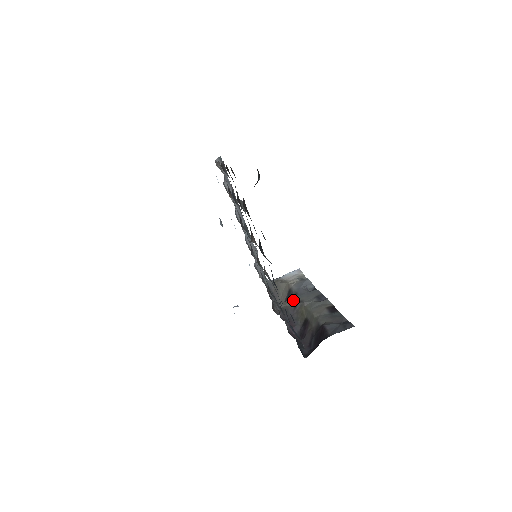
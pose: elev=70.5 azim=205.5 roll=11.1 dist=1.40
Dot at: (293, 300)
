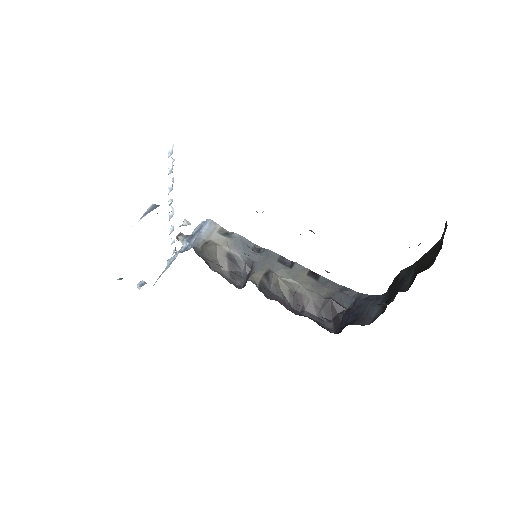
Dot at: (260, 272)
